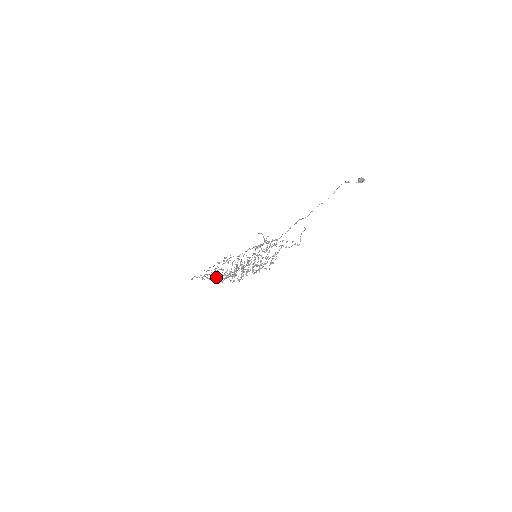
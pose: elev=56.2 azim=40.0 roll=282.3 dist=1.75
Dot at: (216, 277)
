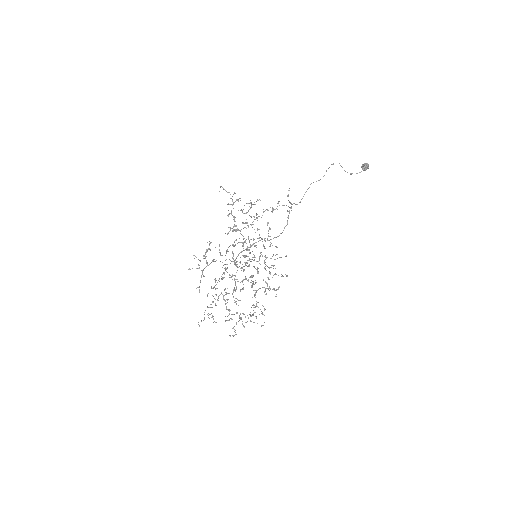
Dot at: occluded
